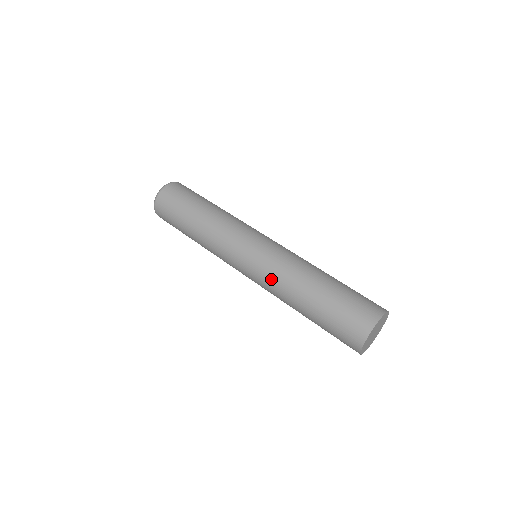
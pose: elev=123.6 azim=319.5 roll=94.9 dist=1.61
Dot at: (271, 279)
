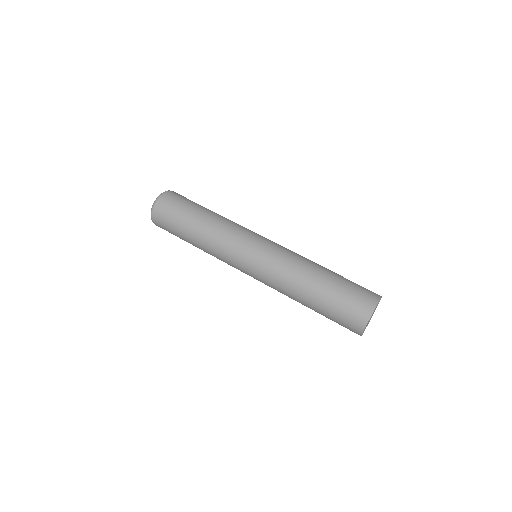
Dot at: (273, 288)
